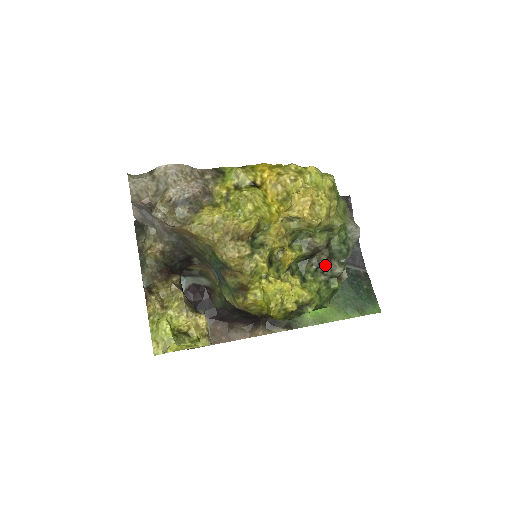
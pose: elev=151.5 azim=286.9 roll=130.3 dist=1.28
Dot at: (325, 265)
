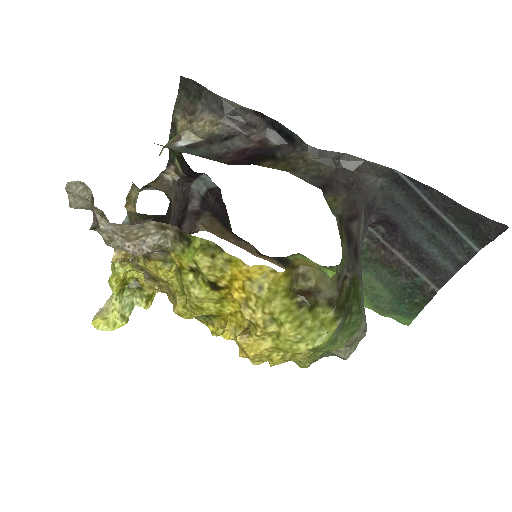
Dot at: occluded
